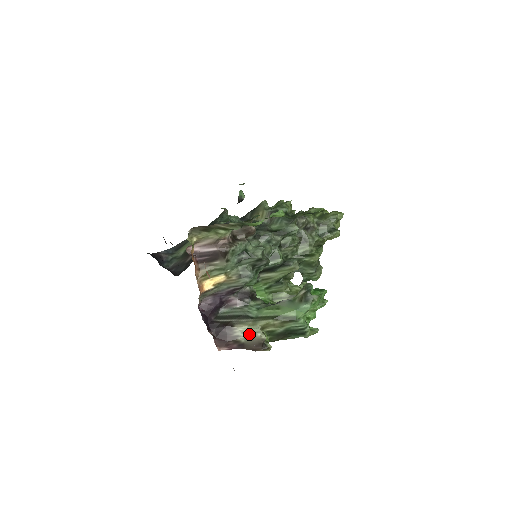
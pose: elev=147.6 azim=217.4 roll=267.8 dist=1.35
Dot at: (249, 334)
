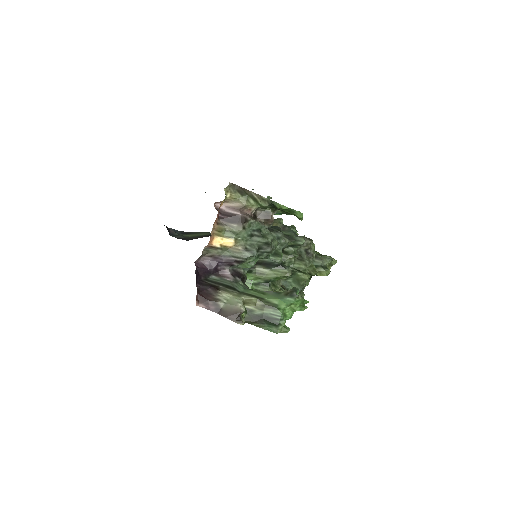
Dot at: (230, 302)
